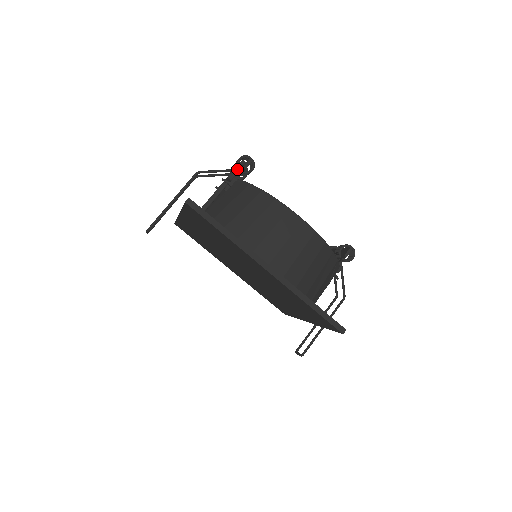
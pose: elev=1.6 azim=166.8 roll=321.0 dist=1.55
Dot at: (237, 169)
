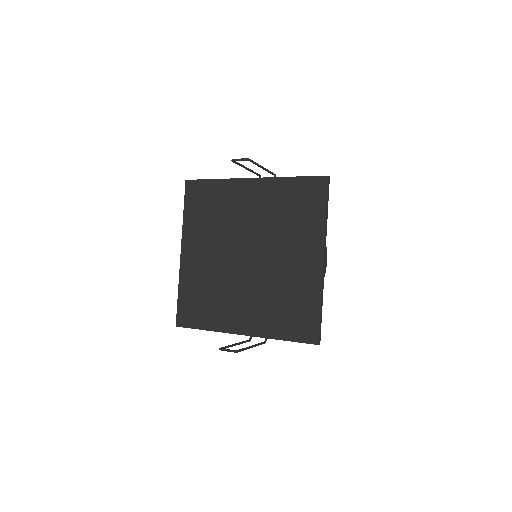
Dot at: occluded
